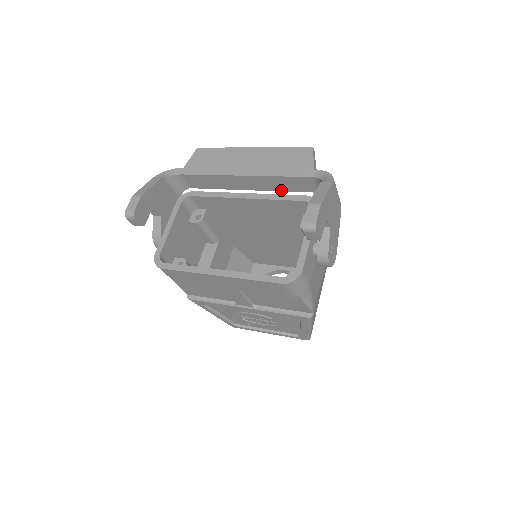
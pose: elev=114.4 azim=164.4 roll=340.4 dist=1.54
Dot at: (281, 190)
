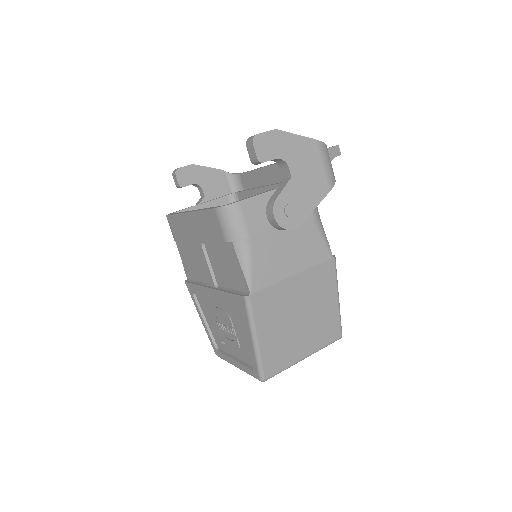
Dot at: occluded
